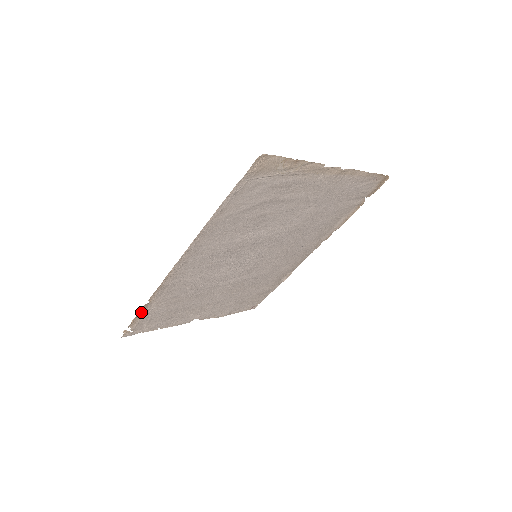
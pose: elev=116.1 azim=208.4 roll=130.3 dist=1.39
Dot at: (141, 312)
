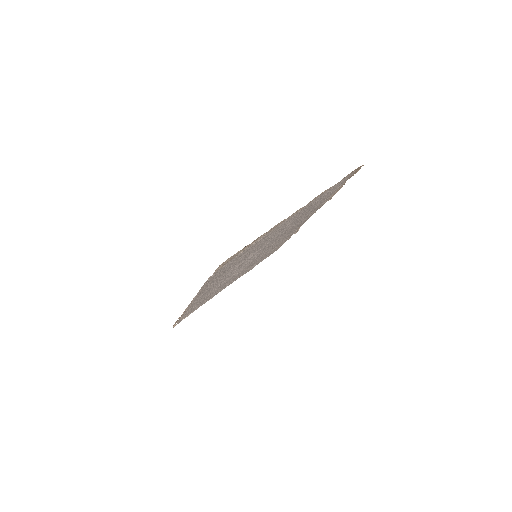
Dot at: occluded
